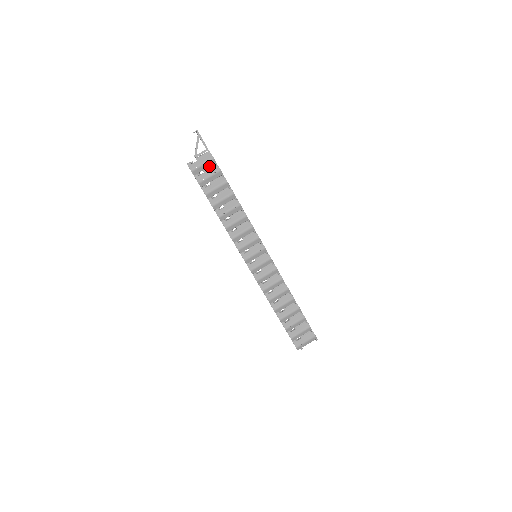
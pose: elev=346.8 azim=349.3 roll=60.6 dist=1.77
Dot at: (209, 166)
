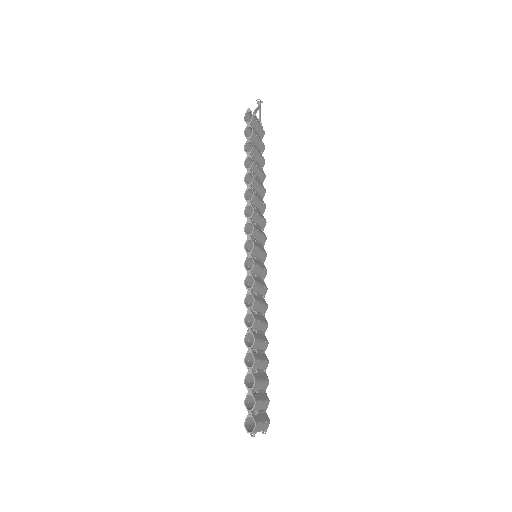
Dot at: (259, 134)
